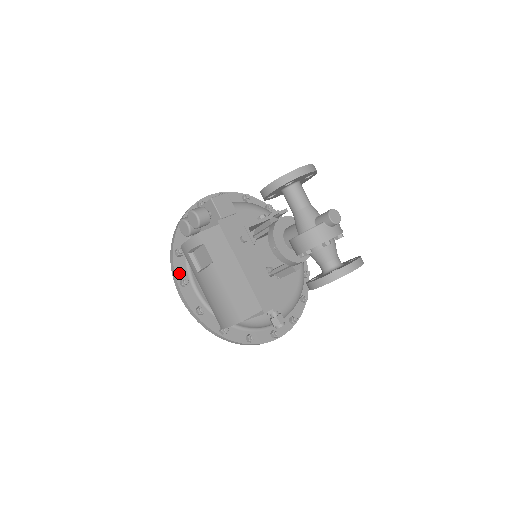
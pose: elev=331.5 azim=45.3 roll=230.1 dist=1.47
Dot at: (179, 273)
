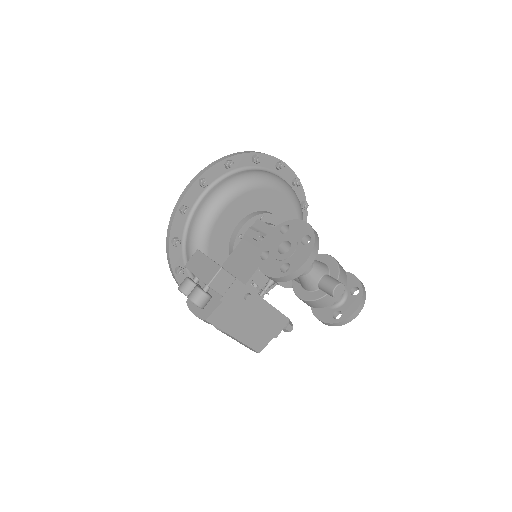
Dot at: occluded
